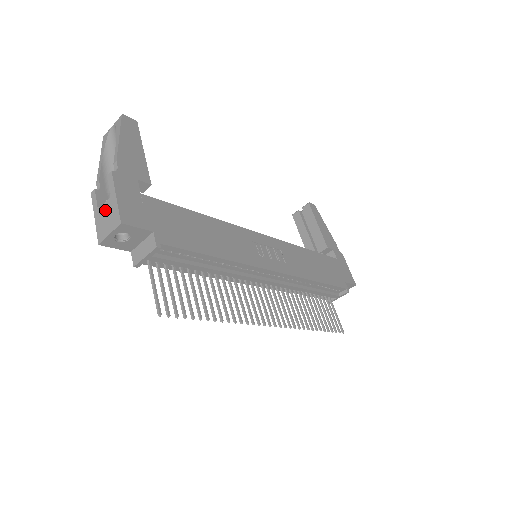
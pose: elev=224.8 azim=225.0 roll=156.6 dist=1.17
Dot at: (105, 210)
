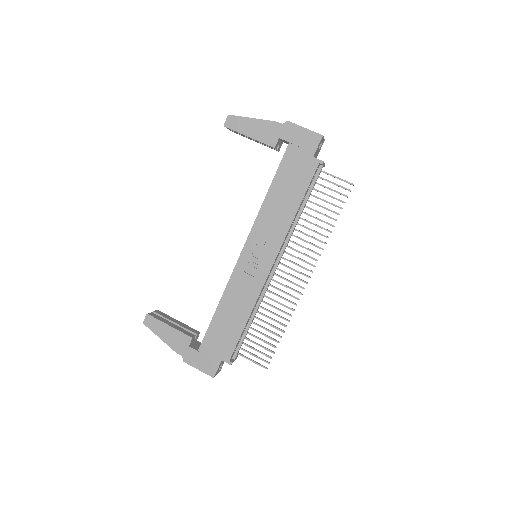
Dot at: occluded
